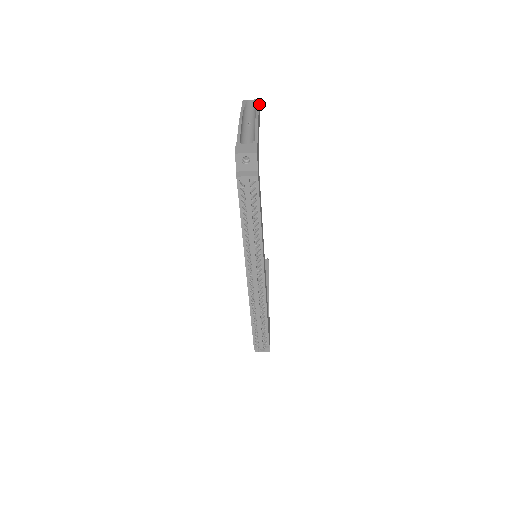
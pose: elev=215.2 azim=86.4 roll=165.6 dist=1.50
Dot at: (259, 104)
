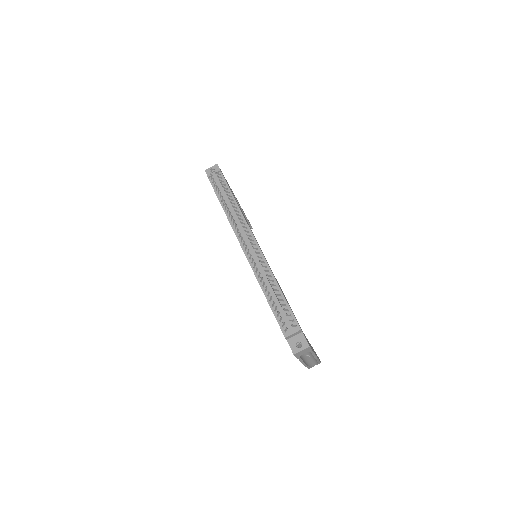
Dot at: occluded
